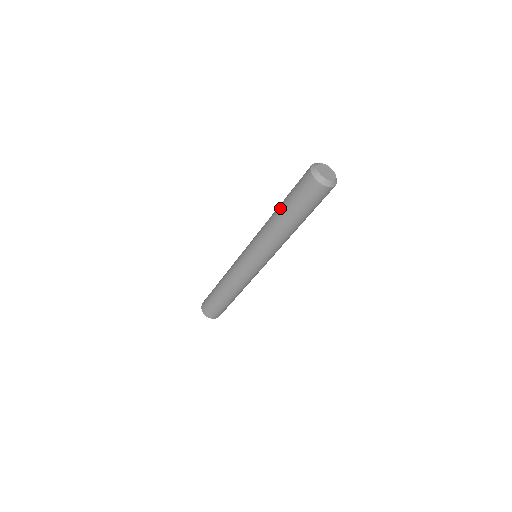
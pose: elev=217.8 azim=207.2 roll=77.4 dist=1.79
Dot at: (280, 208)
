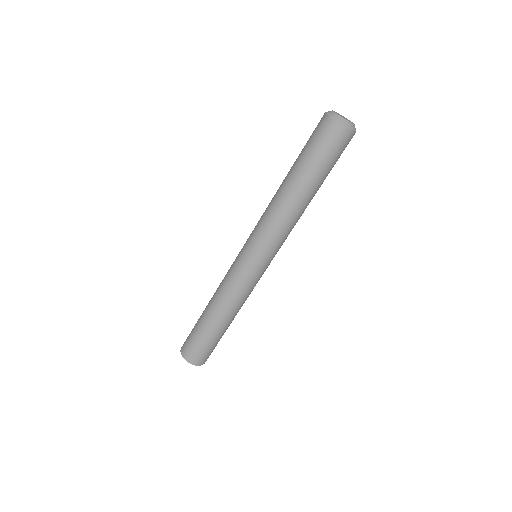
Dot at: (297, 181)
